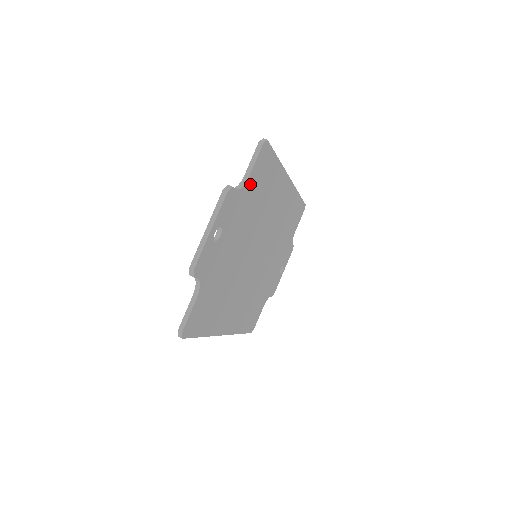
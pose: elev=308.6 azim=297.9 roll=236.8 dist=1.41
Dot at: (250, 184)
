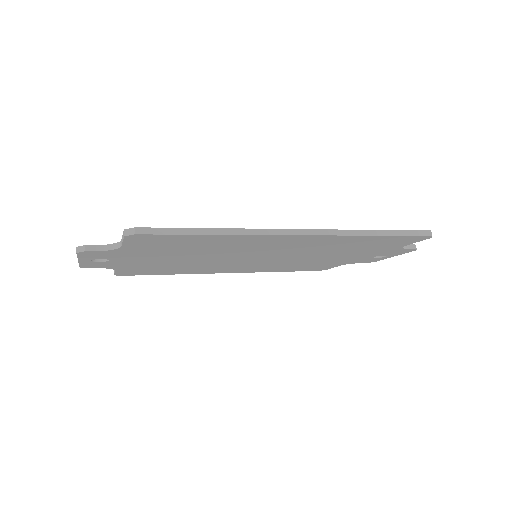
Dot at: (137, 247)
